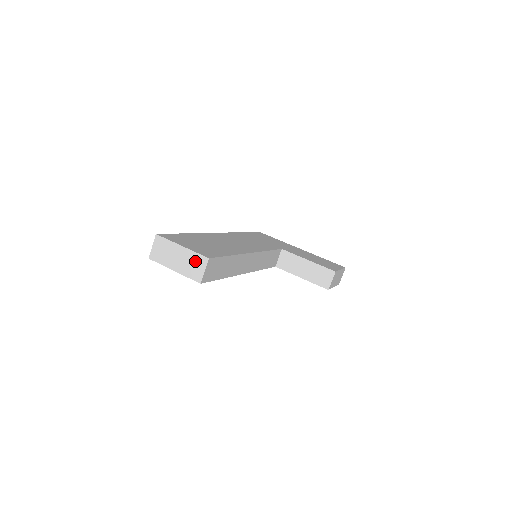
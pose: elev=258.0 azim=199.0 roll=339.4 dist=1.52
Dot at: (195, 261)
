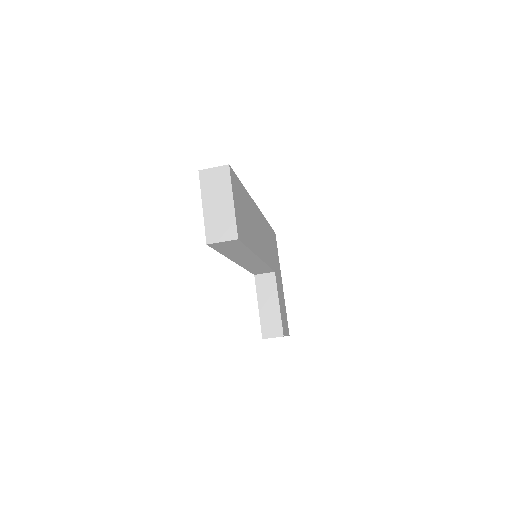
Dot at: (226, 225)
